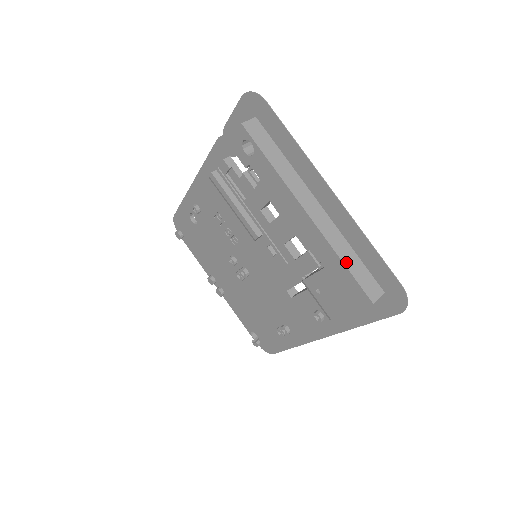
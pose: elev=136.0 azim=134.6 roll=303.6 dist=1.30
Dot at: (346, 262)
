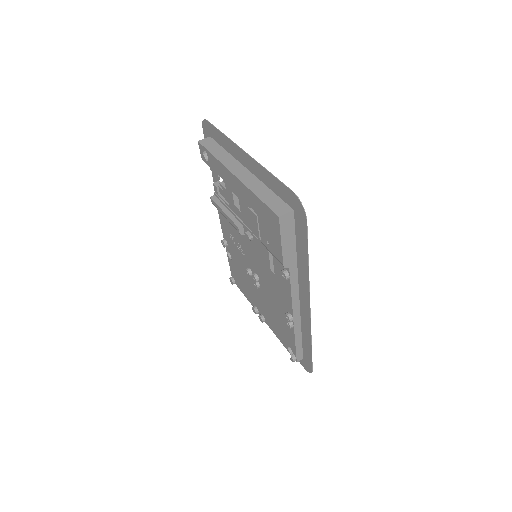
Dot at: (260, 196)
